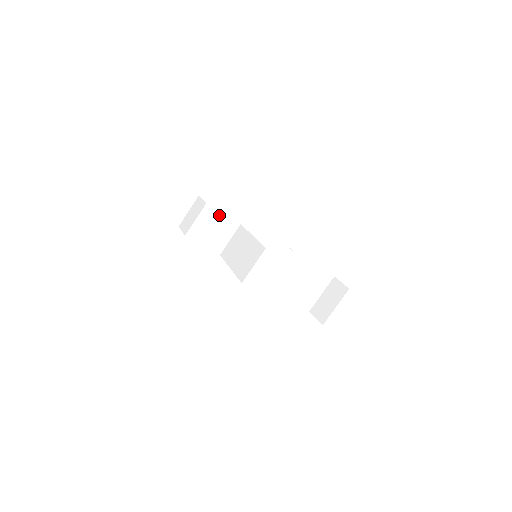
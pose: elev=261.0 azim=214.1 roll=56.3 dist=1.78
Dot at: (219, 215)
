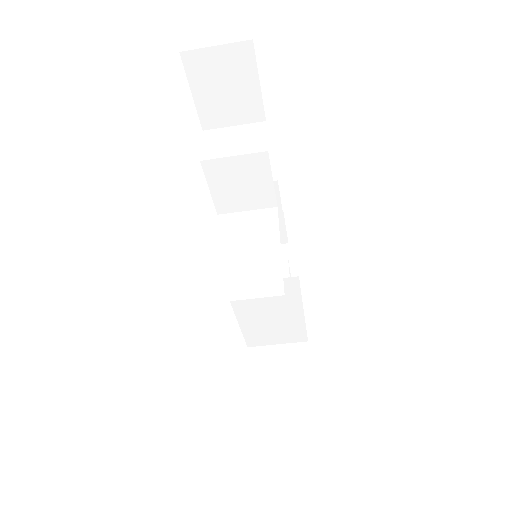
Dot at: (266, 176)
